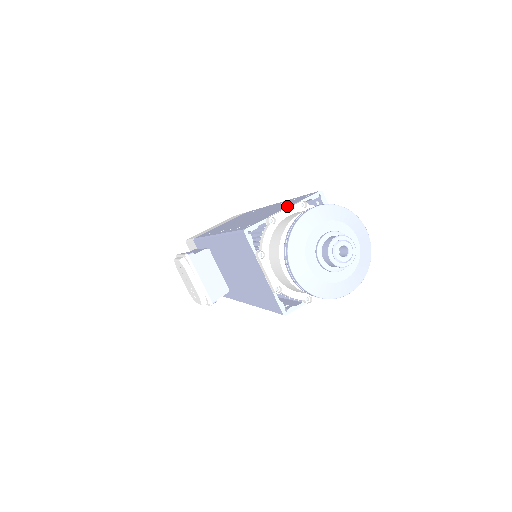
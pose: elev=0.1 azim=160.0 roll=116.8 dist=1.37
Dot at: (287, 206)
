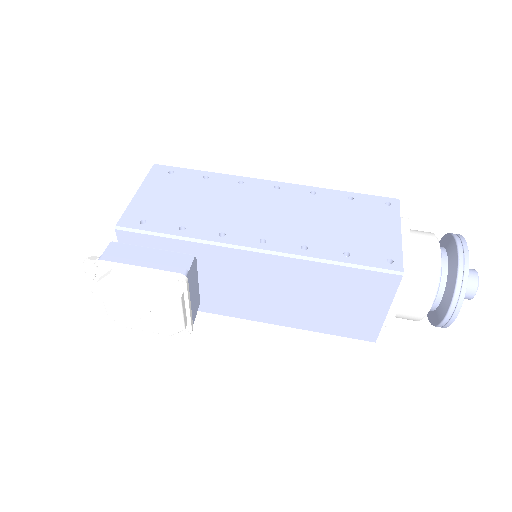
Dot at: (392, 224)
